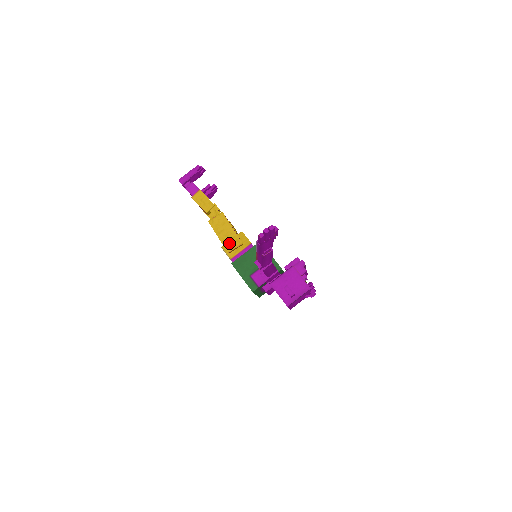
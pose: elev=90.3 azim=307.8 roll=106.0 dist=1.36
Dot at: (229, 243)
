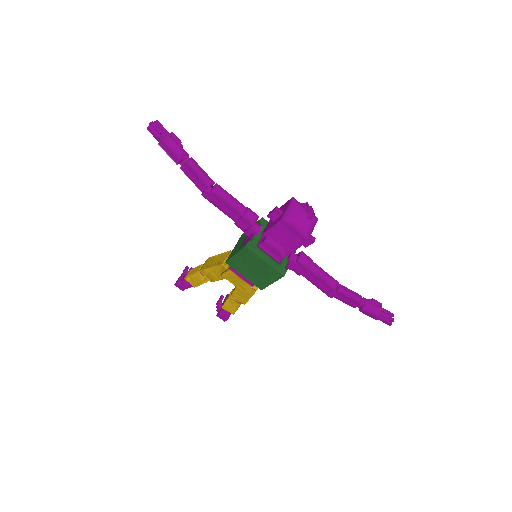
Dot at: (220, 261)
